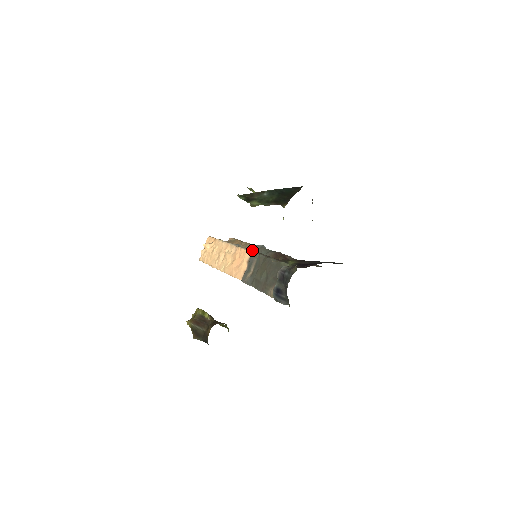
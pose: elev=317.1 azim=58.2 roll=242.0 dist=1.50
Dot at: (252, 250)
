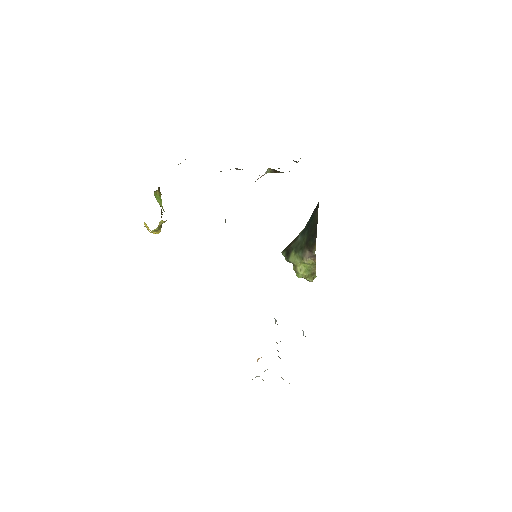
Dot at: occluded
